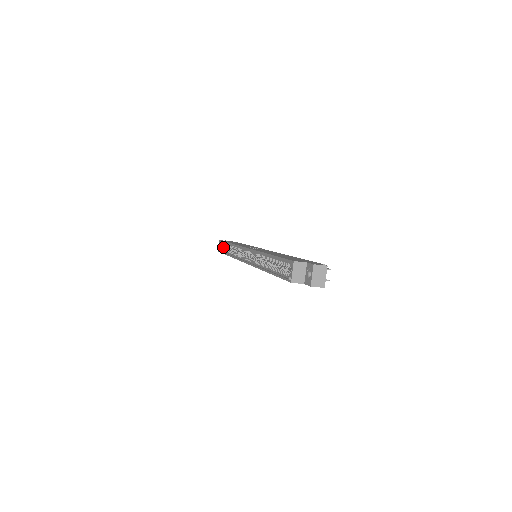
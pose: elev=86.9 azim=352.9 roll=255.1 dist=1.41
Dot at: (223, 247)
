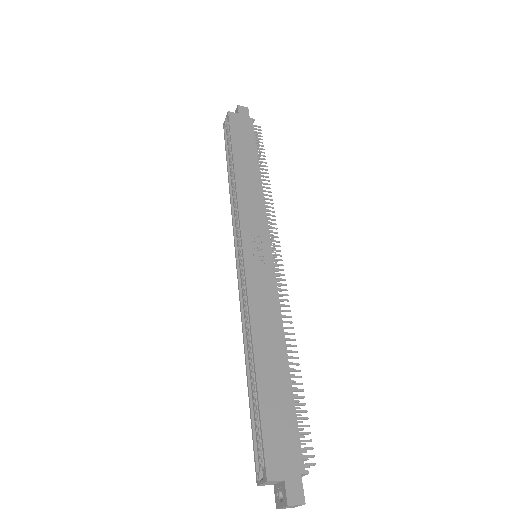
Dot at: occluded
